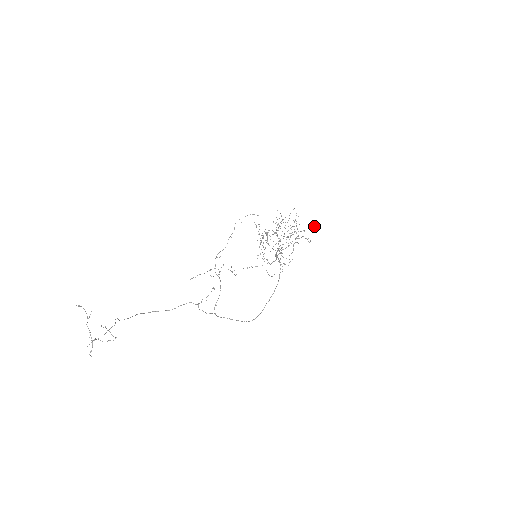
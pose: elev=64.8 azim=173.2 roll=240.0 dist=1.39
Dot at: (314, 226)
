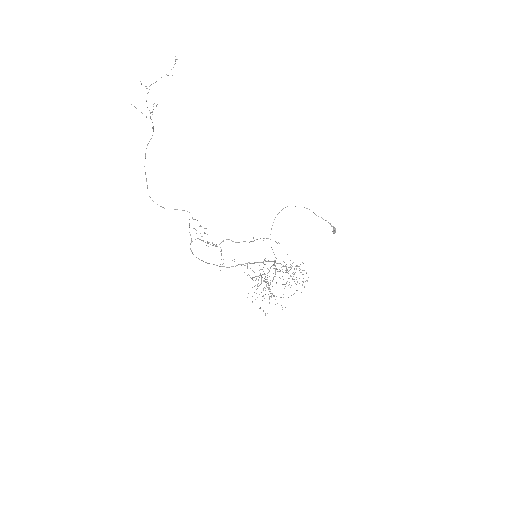
Dot at: (334, 227)
